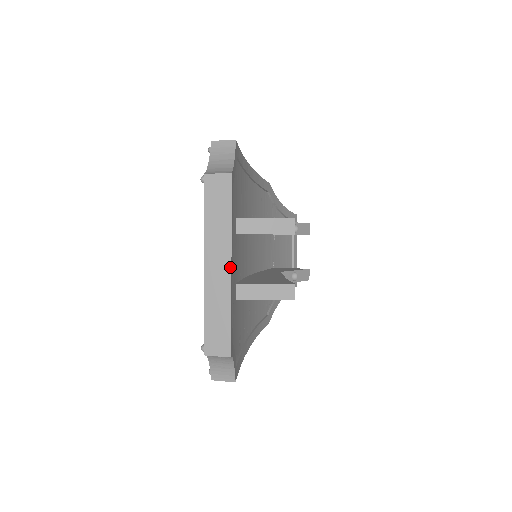
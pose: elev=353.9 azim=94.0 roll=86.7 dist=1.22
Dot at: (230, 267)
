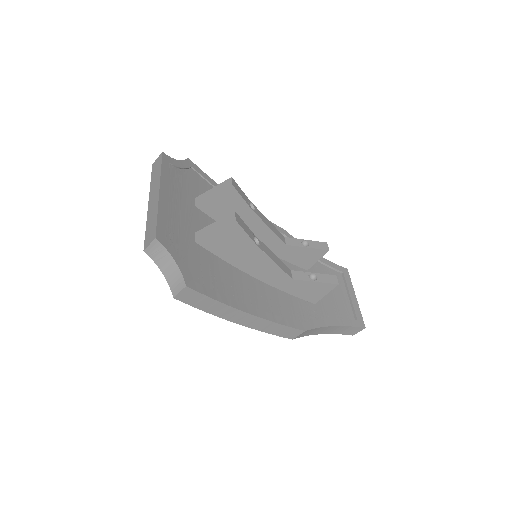
Dot at: (159, 191)
